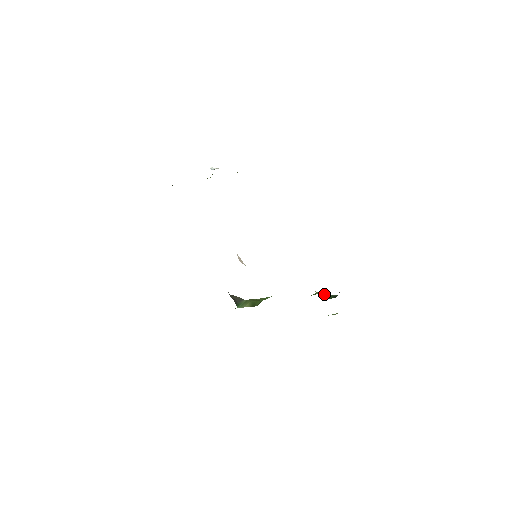
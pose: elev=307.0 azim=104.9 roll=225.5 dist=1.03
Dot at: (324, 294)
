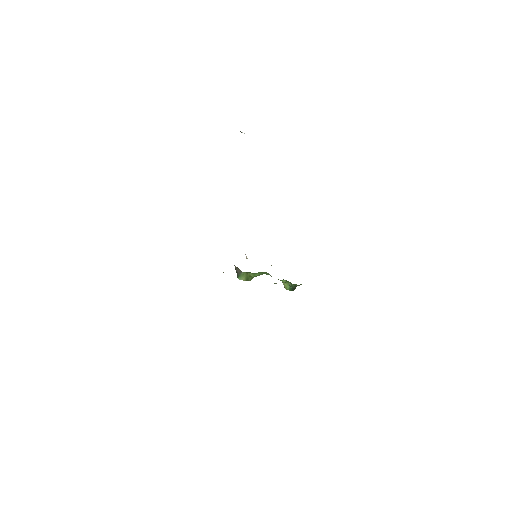
Dot at: (287, 285)
